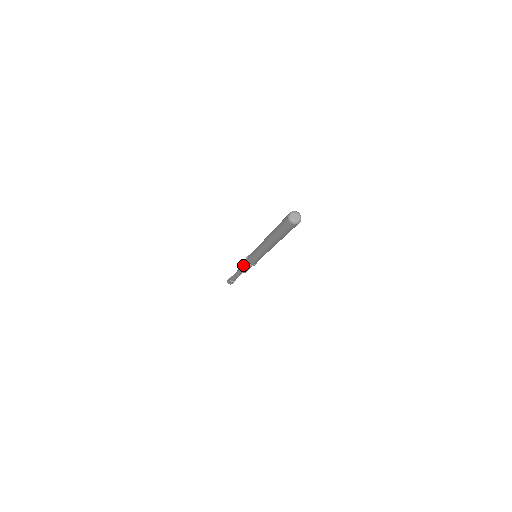
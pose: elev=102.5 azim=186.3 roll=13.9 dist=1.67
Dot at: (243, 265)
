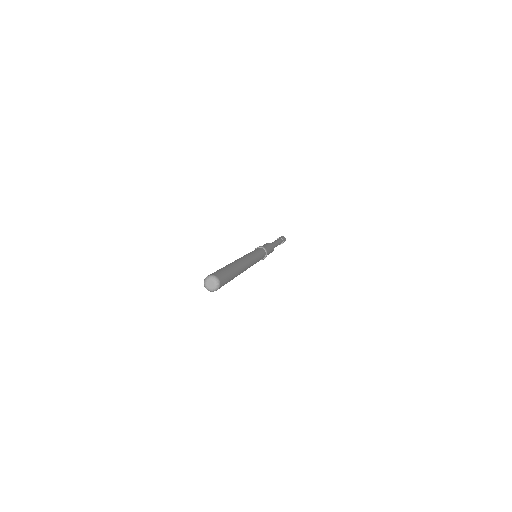
Dot at: occluded
